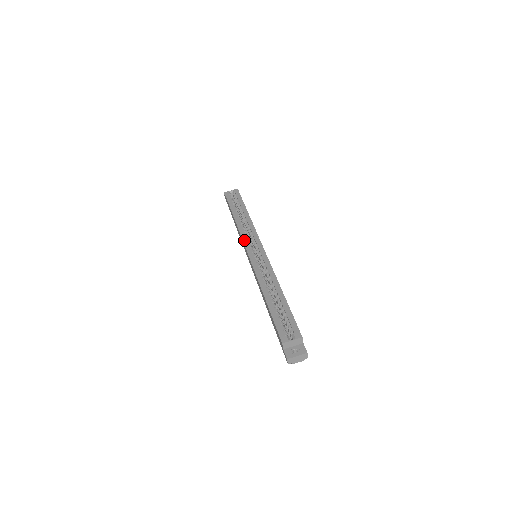
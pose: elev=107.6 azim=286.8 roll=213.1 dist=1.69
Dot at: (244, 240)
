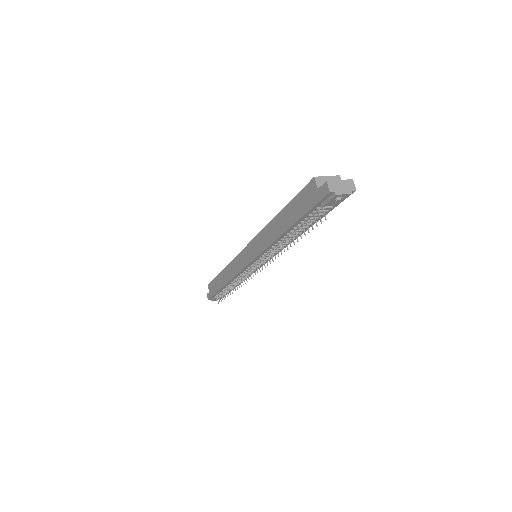
Dot at: occluded
